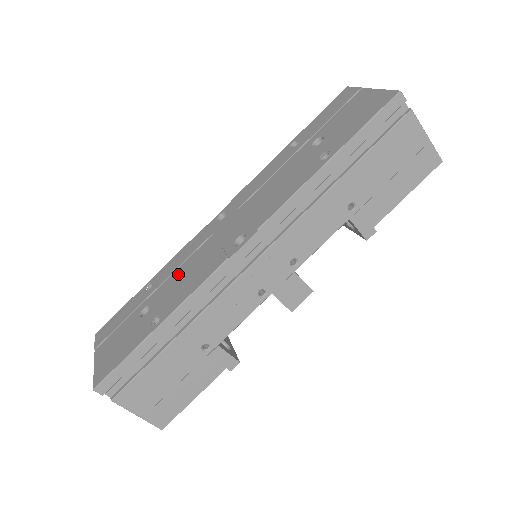
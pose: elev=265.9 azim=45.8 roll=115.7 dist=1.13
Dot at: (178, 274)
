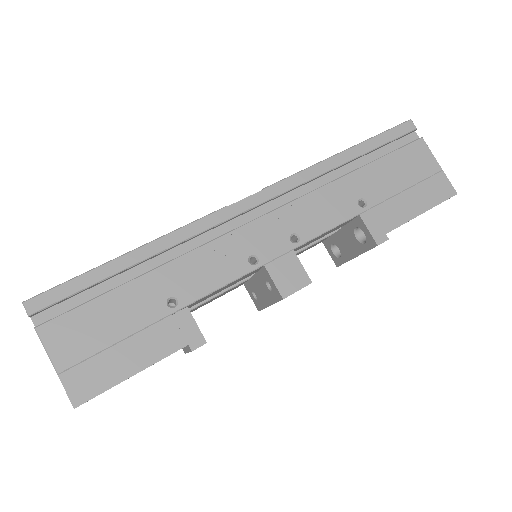
Dot at: occluded
